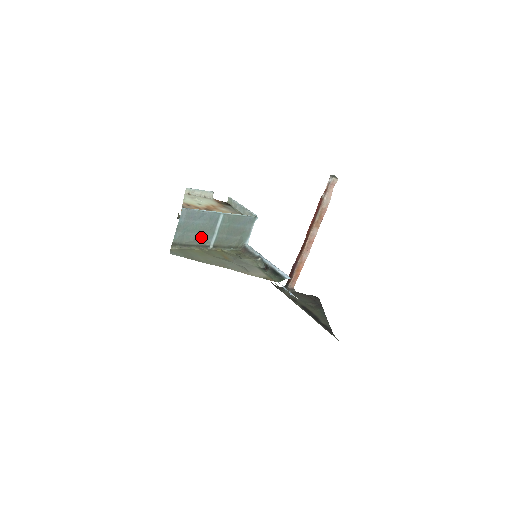
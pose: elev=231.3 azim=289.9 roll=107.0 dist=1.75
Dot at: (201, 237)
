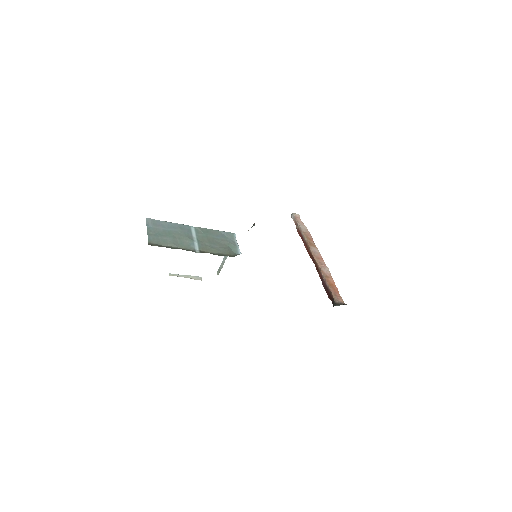
Dot at: (180, 243)
